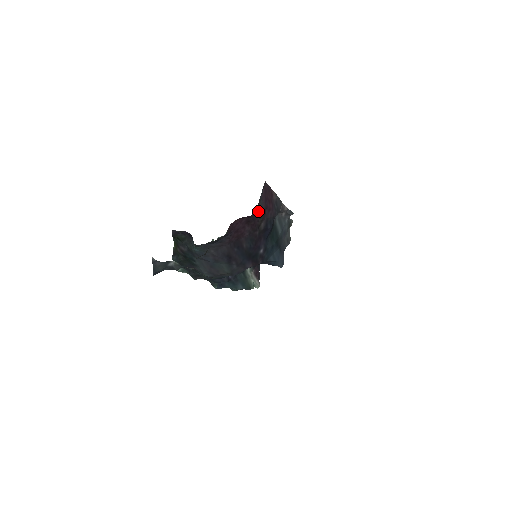
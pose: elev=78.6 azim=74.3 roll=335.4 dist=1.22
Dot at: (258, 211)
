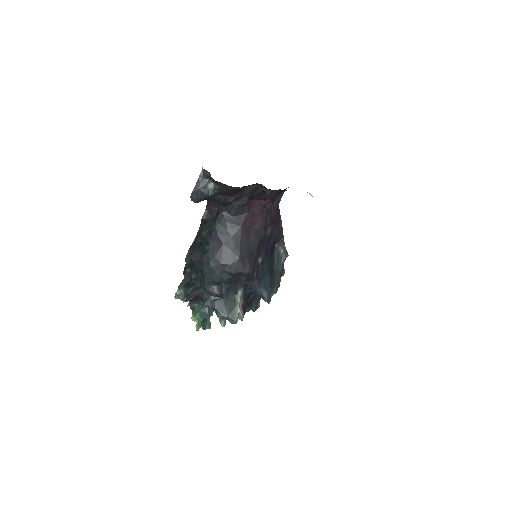
Dot at: (270, 213)
